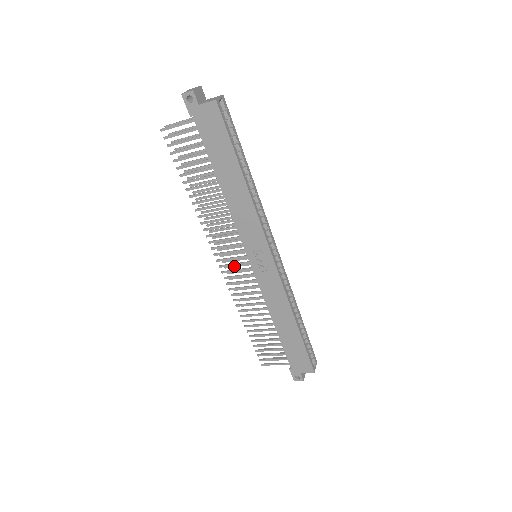
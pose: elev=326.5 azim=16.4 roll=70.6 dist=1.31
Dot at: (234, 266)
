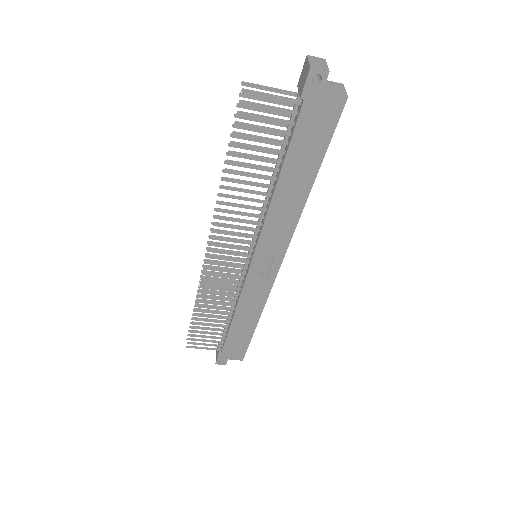
Dot at: (219, 256)
